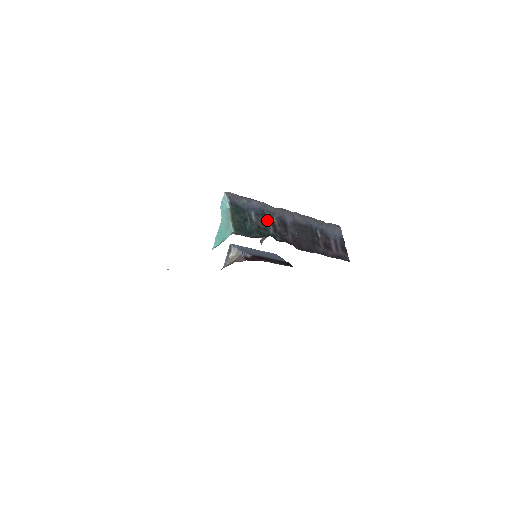
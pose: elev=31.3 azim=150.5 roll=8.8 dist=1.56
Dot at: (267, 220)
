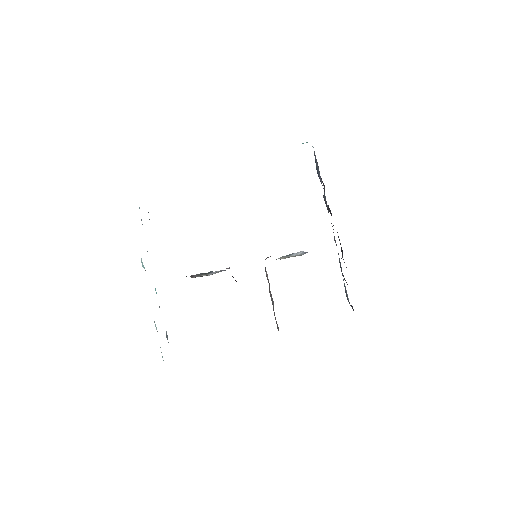
Dot at: occluded
